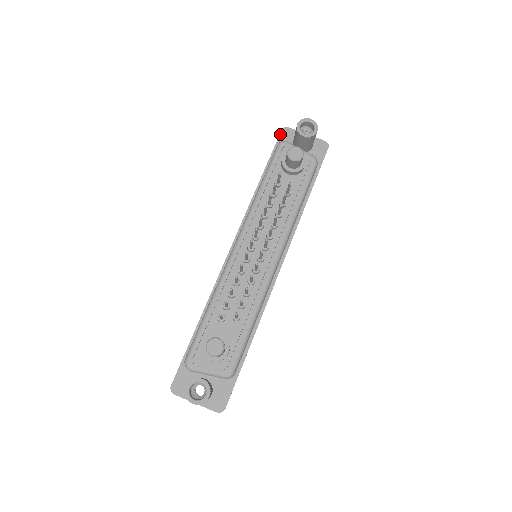
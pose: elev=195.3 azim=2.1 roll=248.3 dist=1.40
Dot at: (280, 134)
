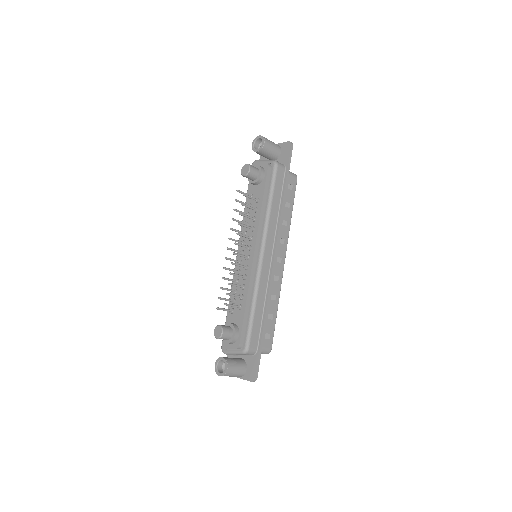
Dot at: (260, 155)
